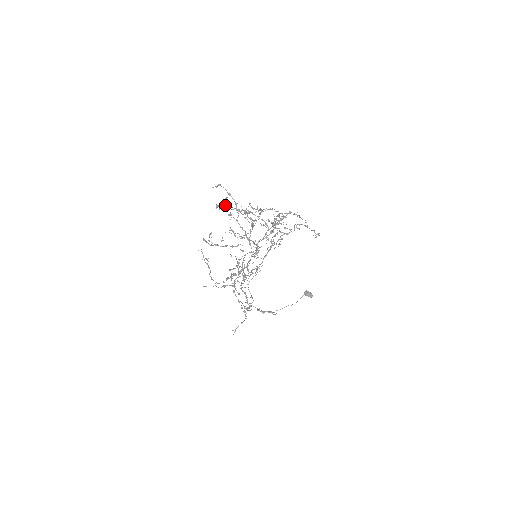
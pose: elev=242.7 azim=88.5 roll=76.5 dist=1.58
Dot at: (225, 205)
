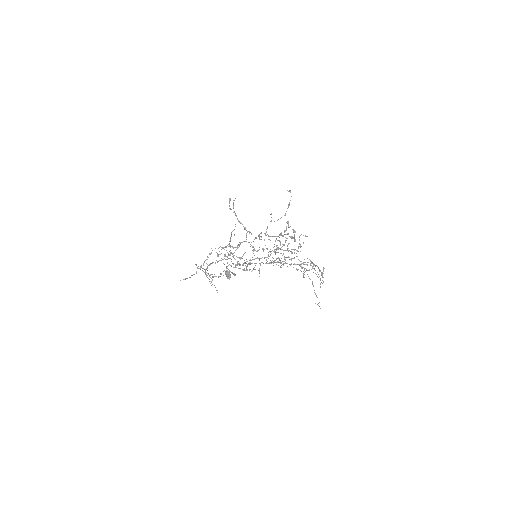
Dot at: occluded
